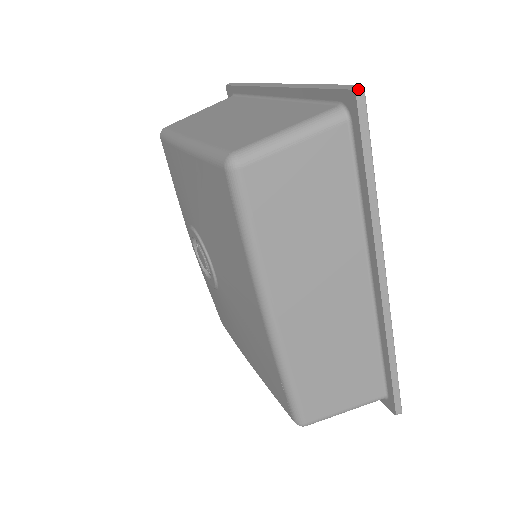
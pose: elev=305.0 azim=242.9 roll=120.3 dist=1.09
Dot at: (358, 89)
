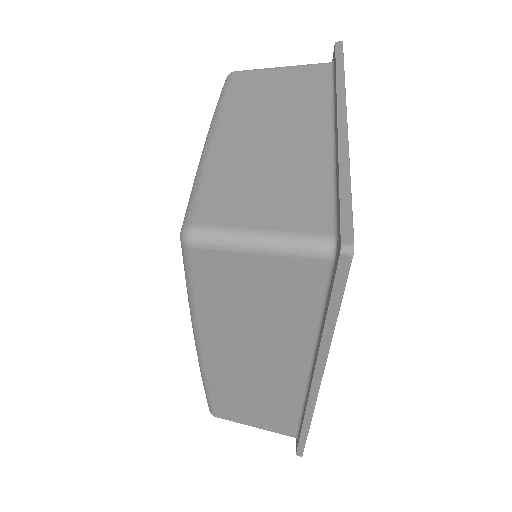
Dot at: (346, 249)
